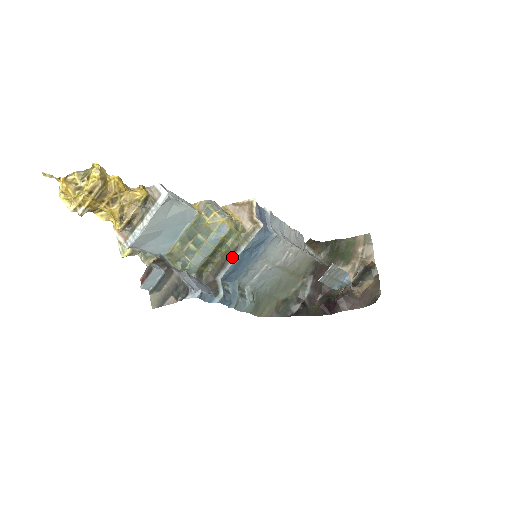
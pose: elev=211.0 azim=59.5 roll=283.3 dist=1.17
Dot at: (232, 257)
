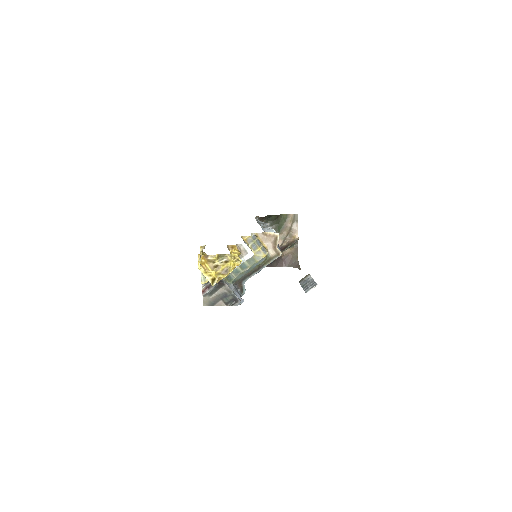
Dot at: (257, 271)
